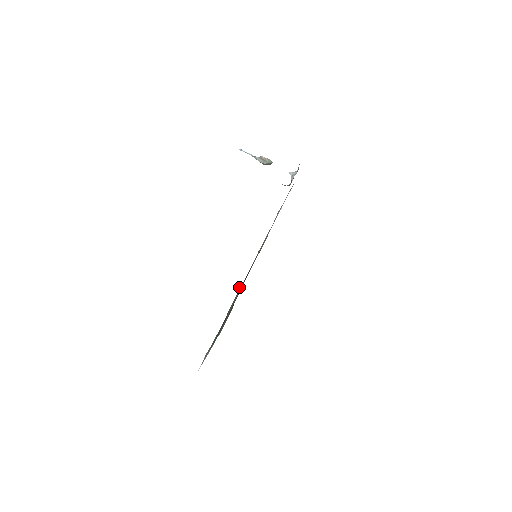
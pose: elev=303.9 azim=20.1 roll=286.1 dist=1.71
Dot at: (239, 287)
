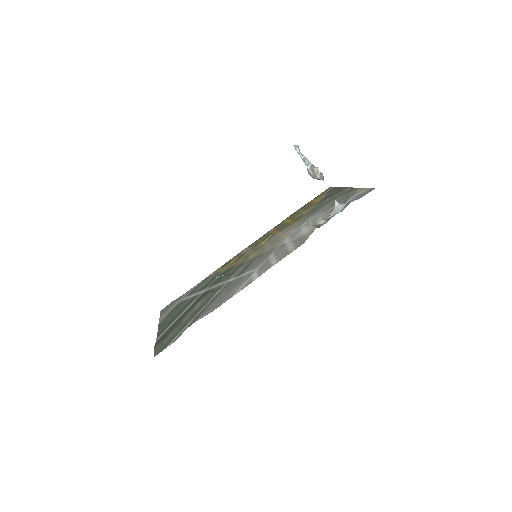
Dot at: (194, 322)
